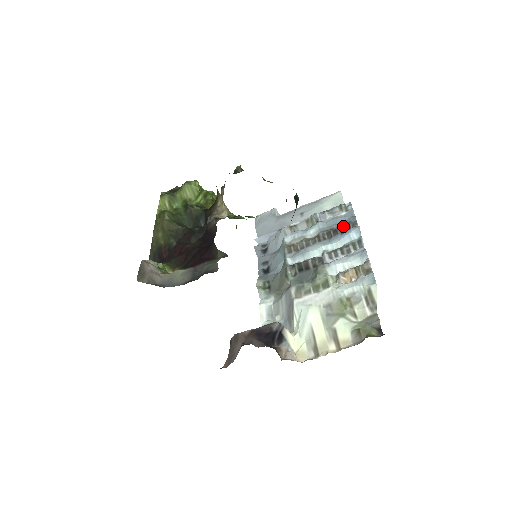
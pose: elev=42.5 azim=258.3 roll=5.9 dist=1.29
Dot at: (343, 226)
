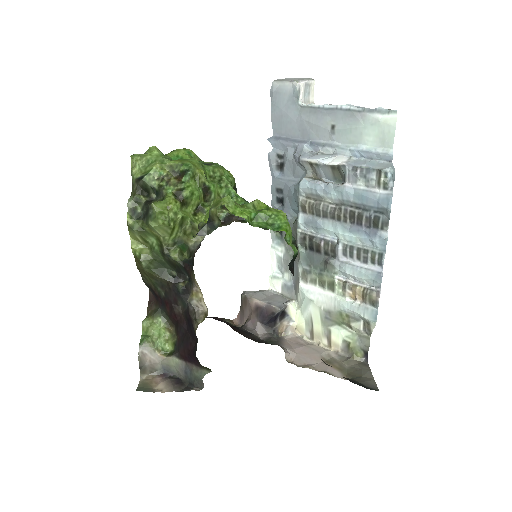
Dot at: (371, 217)
